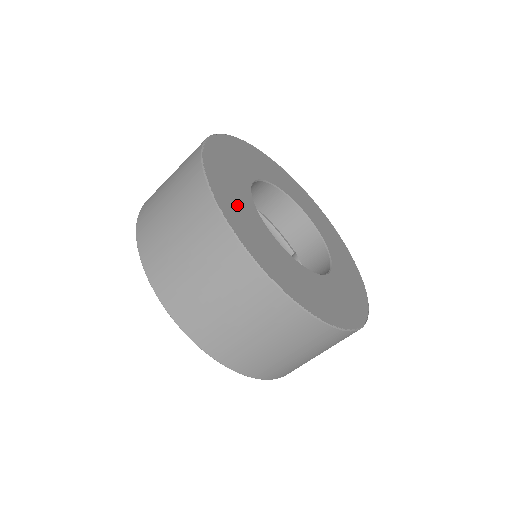
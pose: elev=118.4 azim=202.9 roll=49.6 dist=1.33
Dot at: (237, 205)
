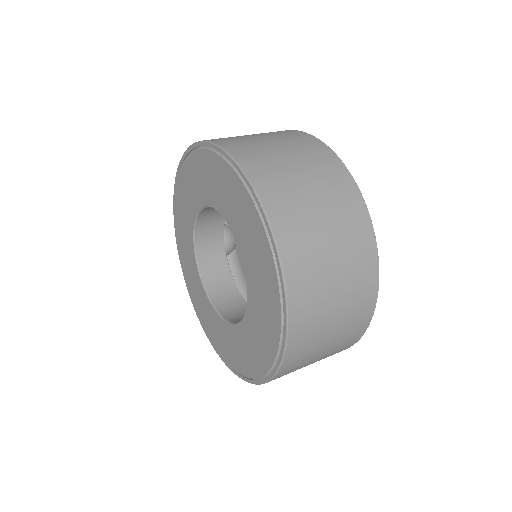
Dot at: occluded
